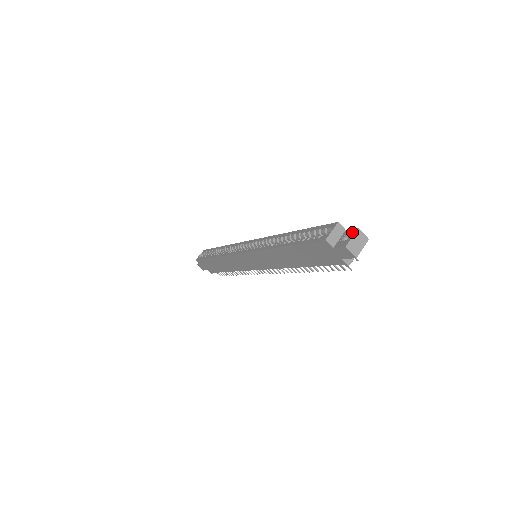
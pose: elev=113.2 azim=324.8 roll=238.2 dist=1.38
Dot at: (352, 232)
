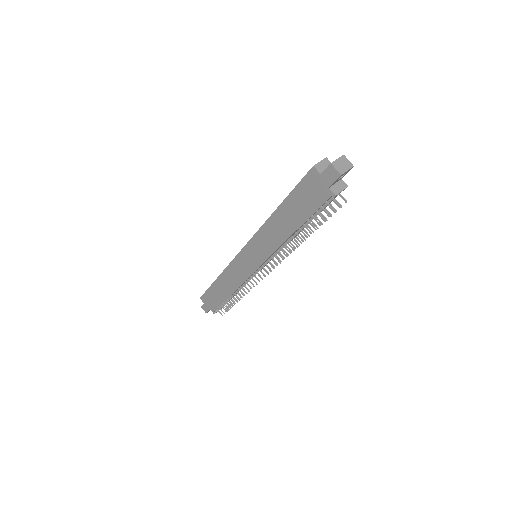
Dot at: (338, 159)
